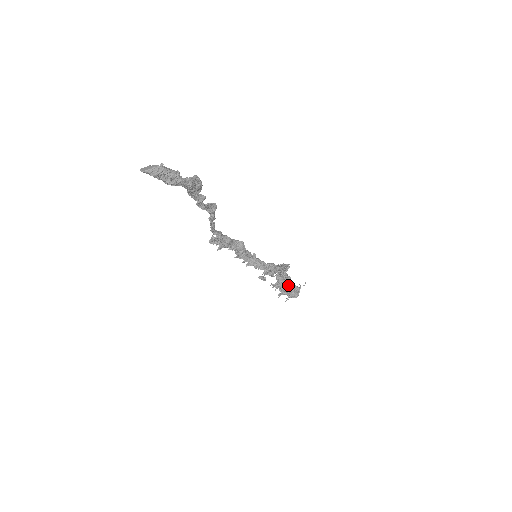
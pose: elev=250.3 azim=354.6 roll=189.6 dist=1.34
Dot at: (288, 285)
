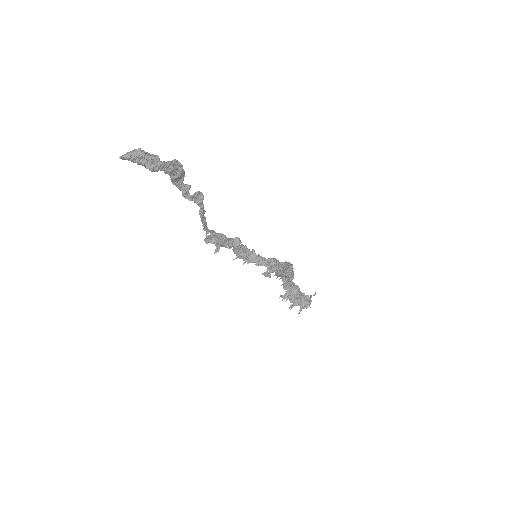
Dot at: (297, 294)
